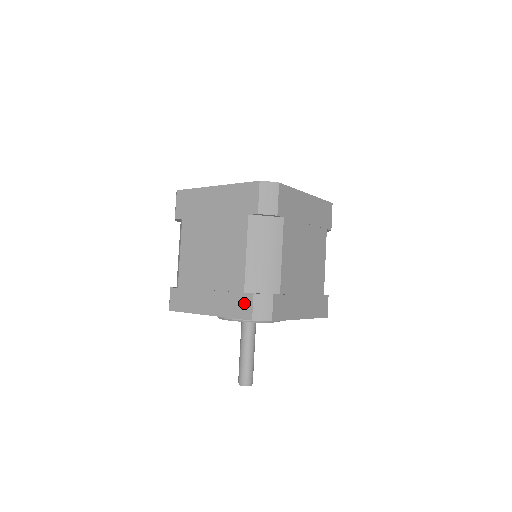
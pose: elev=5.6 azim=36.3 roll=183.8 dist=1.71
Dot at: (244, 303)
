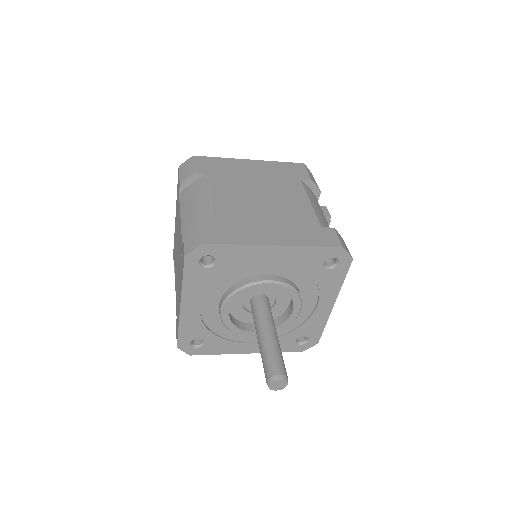
Dot at: (182, 253)
